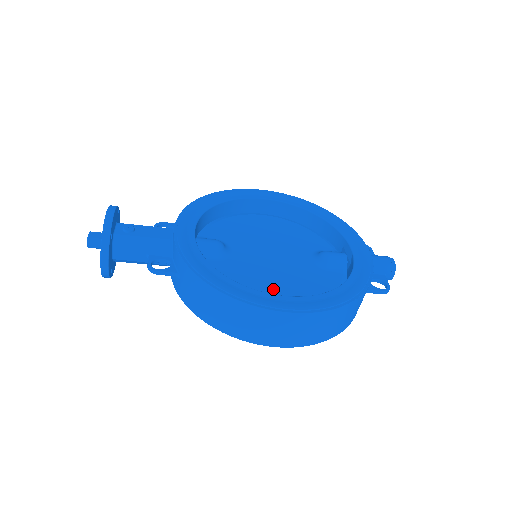
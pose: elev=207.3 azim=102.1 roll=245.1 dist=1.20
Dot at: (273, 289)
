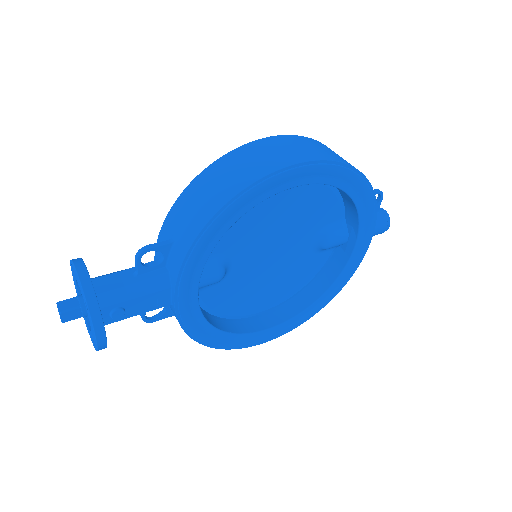
Dot at: (262, 297)
